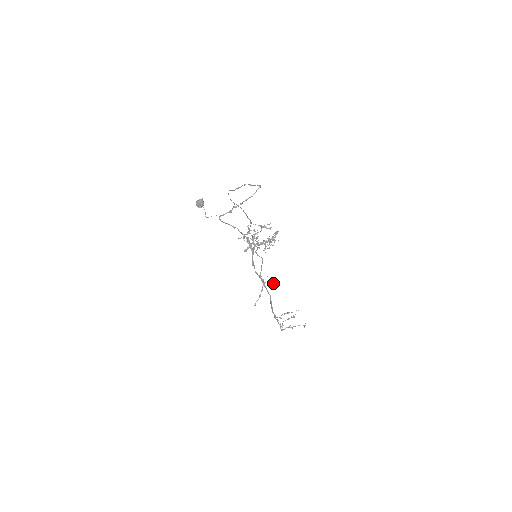
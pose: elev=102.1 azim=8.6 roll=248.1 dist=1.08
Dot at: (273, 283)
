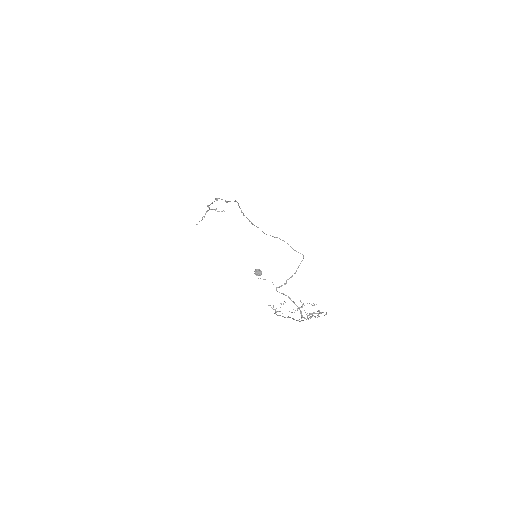
Dot at: occluded
